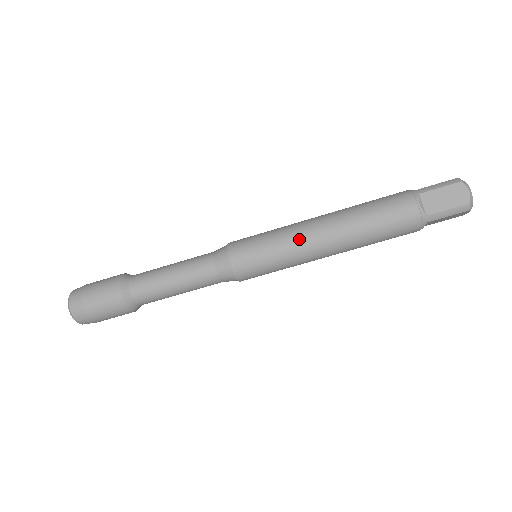
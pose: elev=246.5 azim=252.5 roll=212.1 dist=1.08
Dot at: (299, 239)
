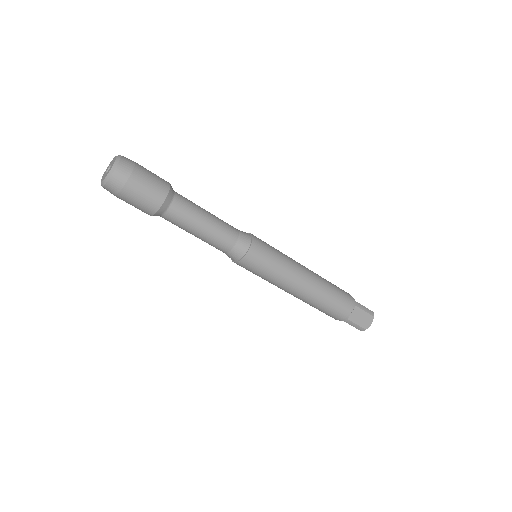
Dot at: (291, 276)
